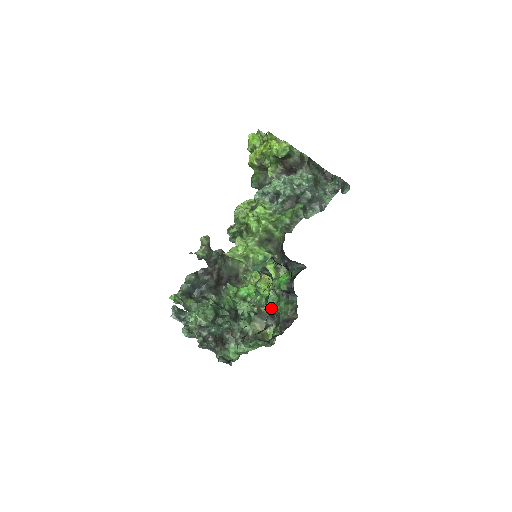
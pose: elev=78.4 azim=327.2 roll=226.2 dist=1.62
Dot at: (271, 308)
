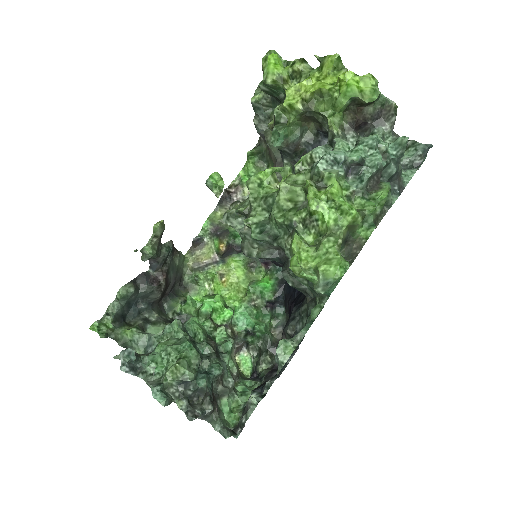
Dot at: (254, 328)
